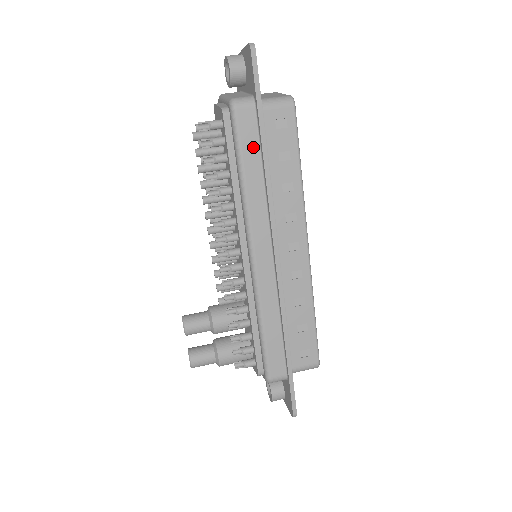
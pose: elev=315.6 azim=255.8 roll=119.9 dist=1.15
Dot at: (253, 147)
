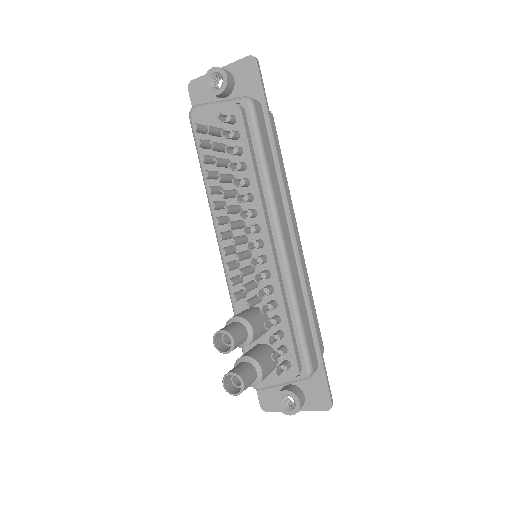
Dot at: (266, 140)
